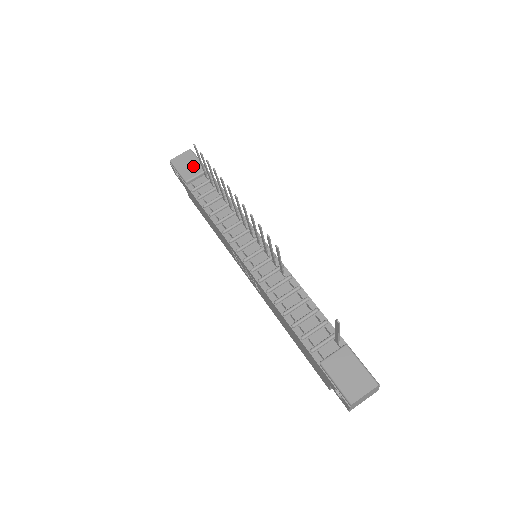
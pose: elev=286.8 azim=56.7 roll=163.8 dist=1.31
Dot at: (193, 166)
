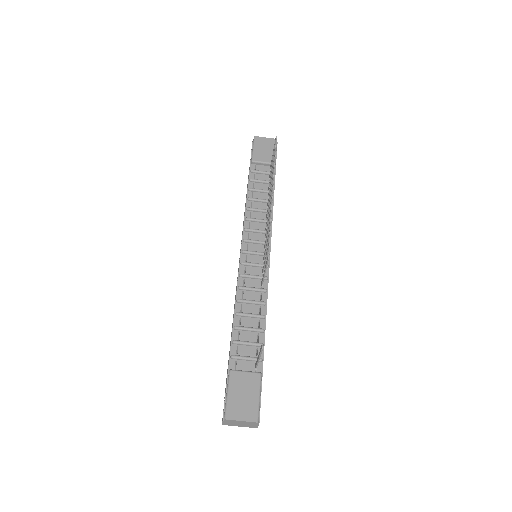
Dot at: (267, 153)
